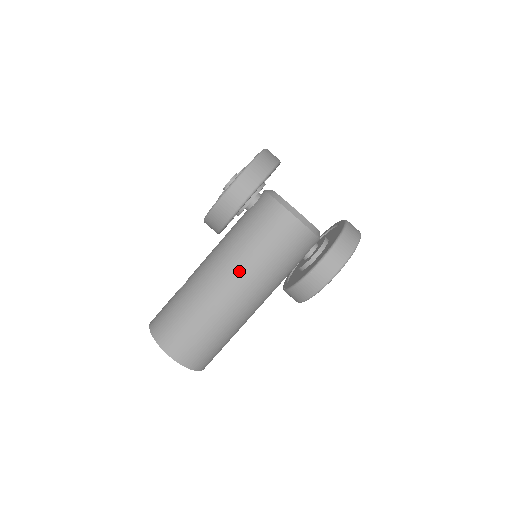
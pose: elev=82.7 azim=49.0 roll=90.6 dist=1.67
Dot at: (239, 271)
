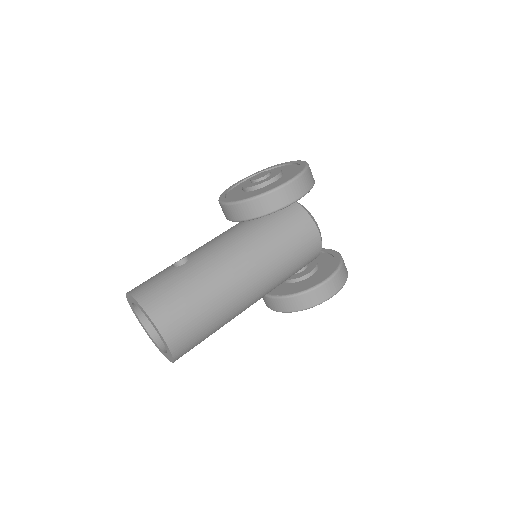
Dot at: (261, 266)
